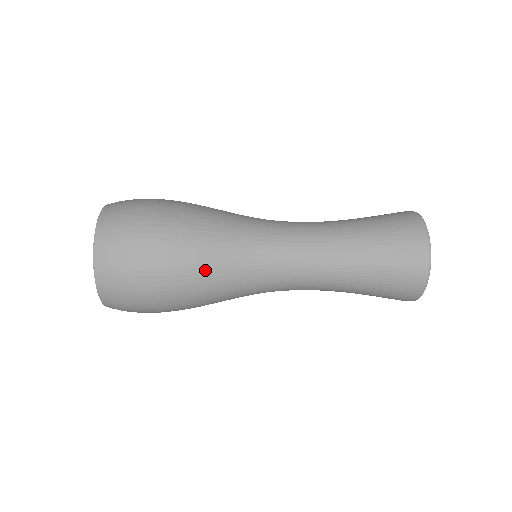
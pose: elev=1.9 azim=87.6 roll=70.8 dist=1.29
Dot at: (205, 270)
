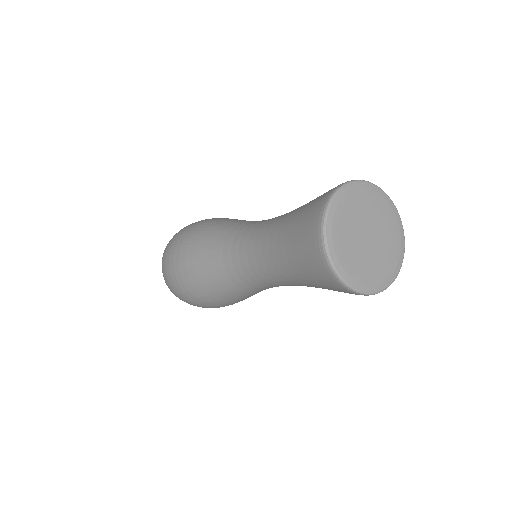
Dot at: (203, 235)
